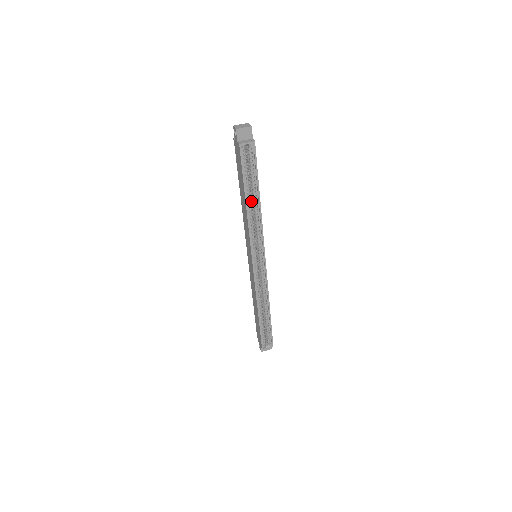
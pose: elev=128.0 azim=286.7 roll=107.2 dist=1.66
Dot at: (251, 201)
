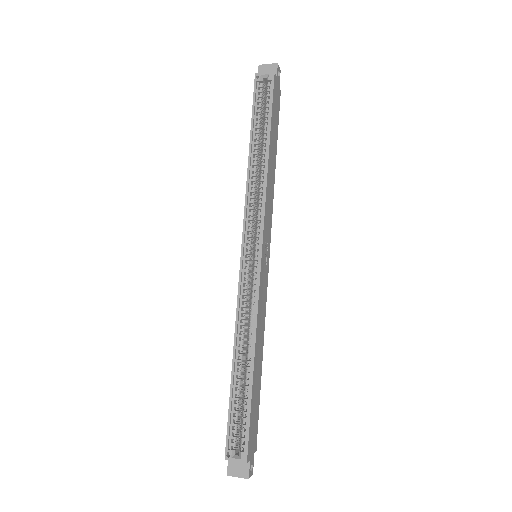
Dot at: occluded
